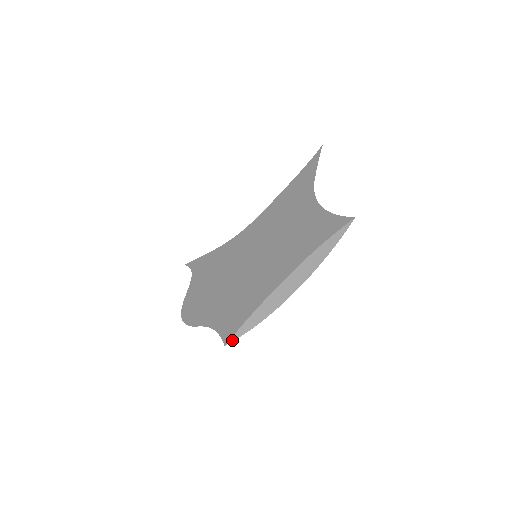
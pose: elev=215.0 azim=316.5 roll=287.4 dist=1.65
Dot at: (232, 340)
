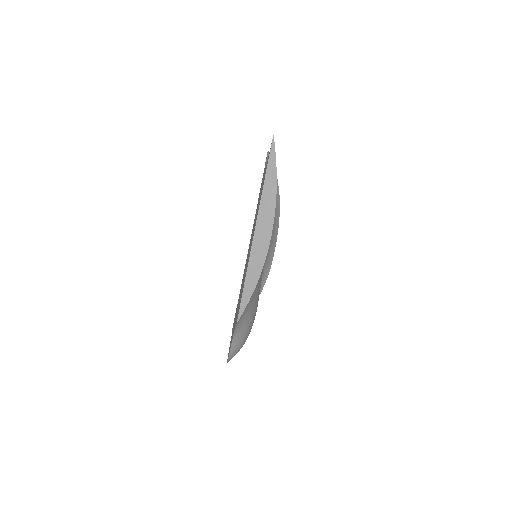
Dot at: (241, 313)
